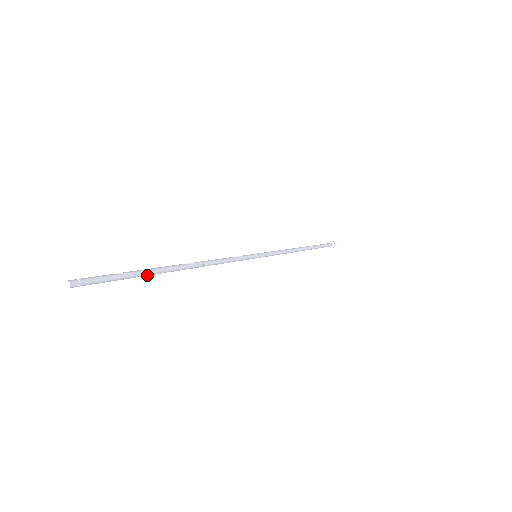
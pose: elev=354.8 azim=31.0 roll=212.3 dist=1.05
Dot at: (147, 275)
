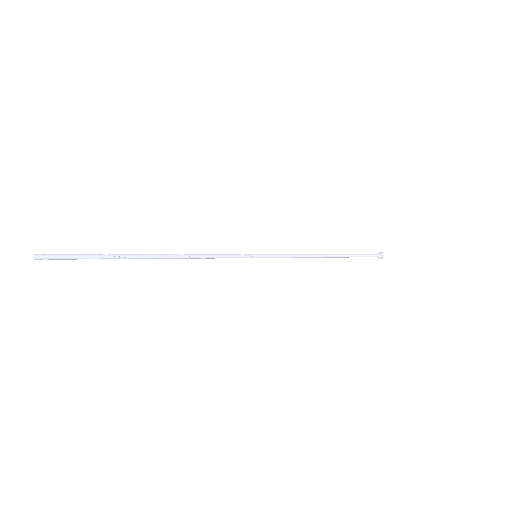
Dot at: (115, 257)
